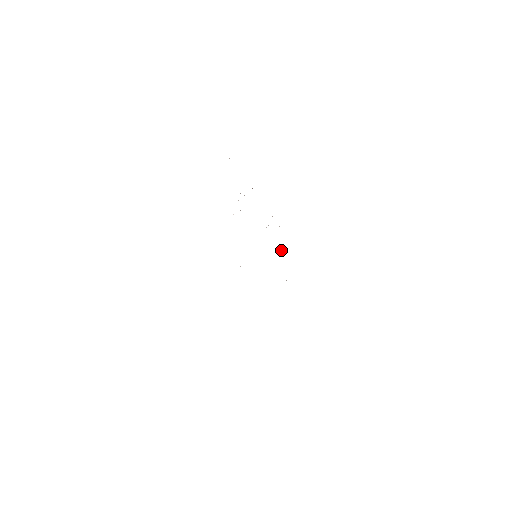
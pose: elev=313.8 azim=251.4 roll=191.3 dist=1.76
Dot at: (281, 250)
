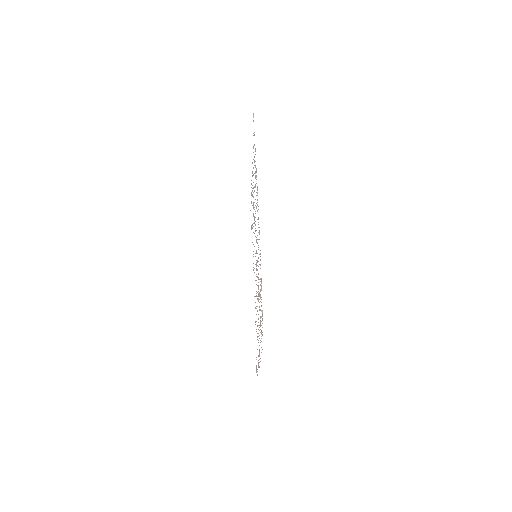
Dot at: occluded
